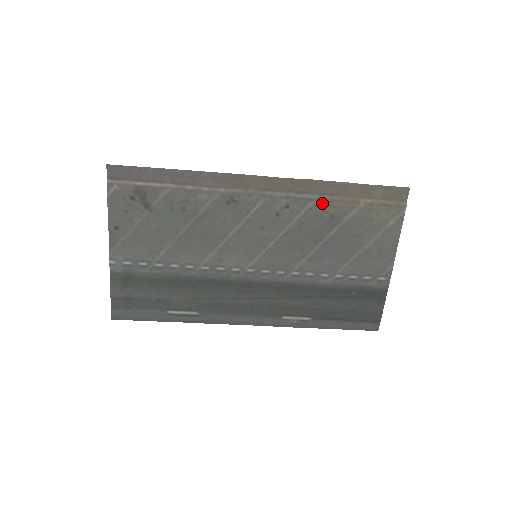
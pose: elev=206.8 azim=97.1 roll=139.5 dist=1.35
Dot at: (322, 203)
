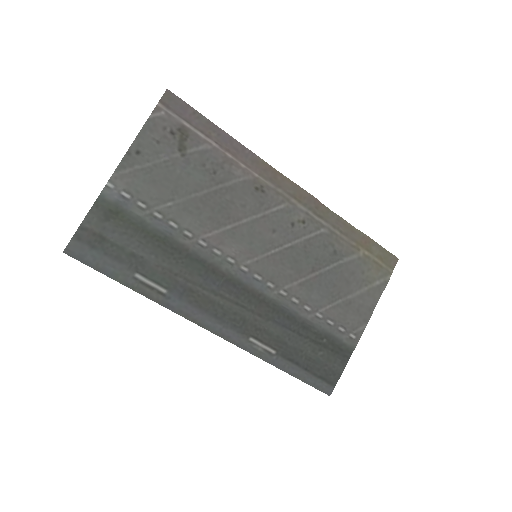
Dot at: (332, 235)
